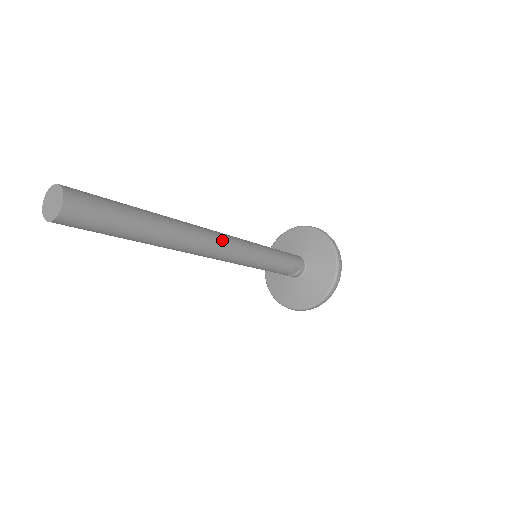
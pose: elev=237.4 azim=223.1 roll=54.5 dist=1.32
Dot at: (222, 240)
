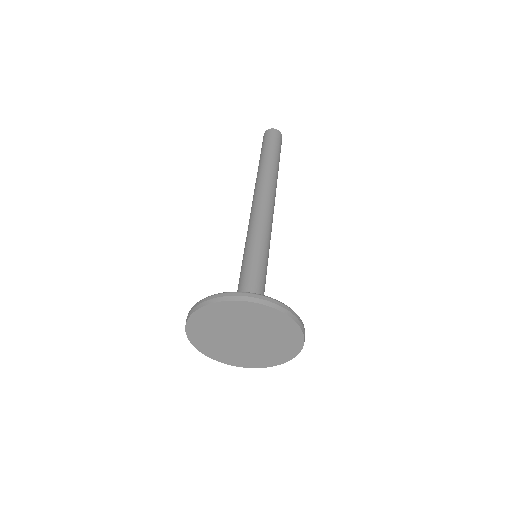
Dot at: (273, 210)
